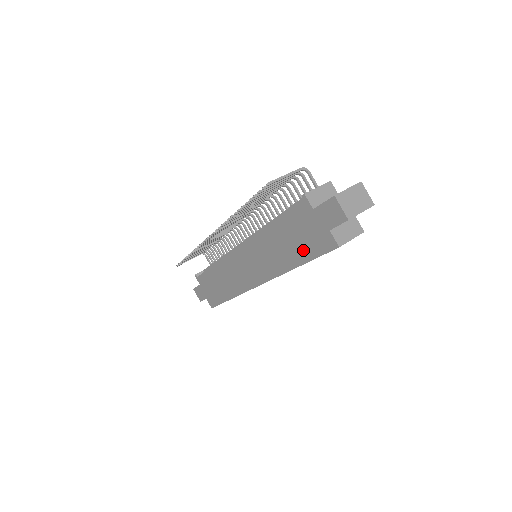
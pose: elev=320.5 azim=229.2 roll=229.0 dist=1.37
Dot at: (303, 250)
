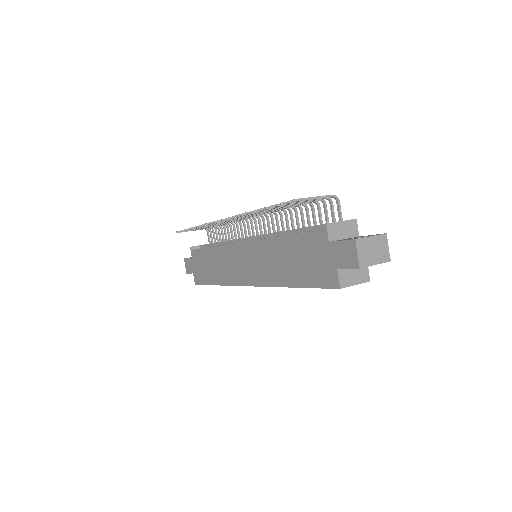
Dot at: (304, 274)
